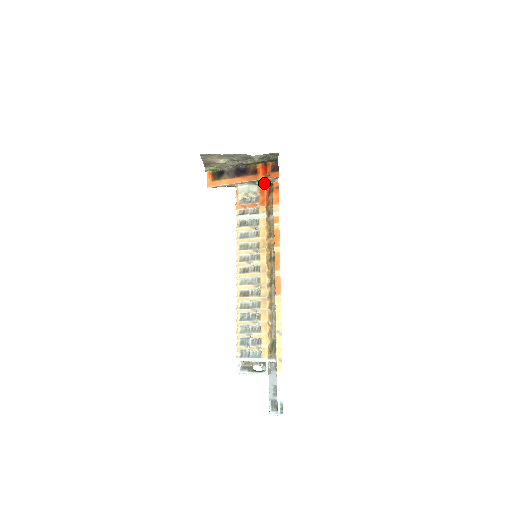
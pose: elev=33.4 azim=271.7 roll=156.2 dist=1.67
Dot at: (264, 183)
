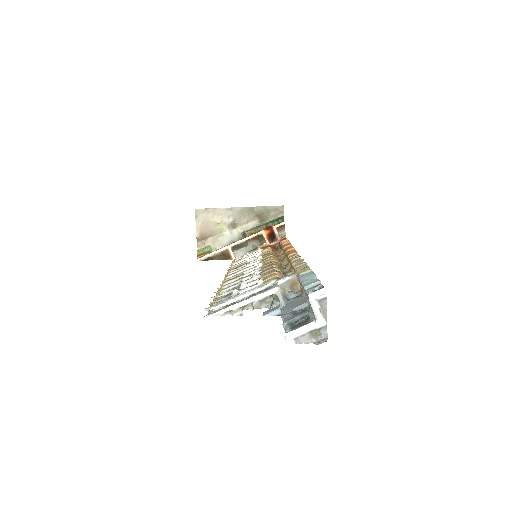
Dot at: (268, 243)
